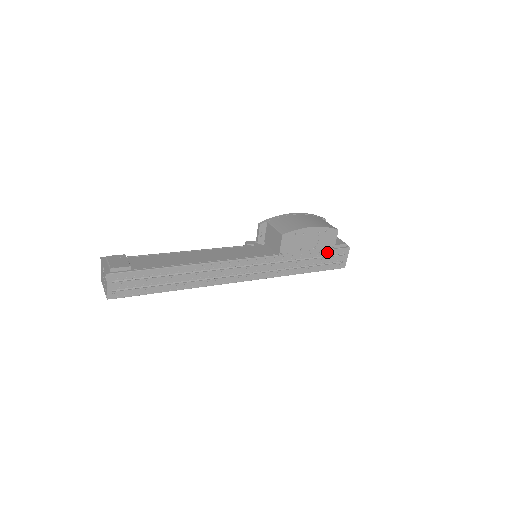
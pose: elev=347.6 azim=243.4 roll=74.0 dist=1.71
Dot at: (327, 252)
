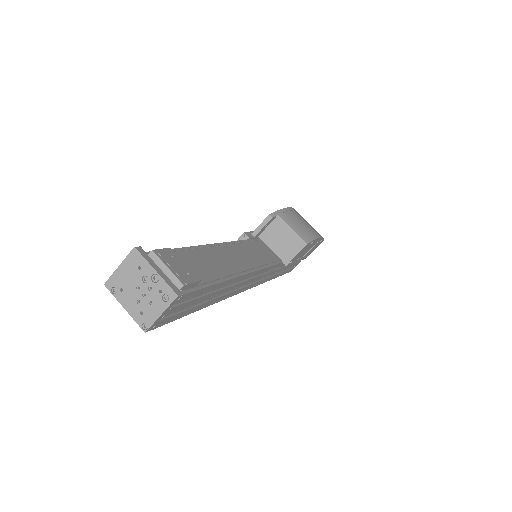
Dot at: occluded
